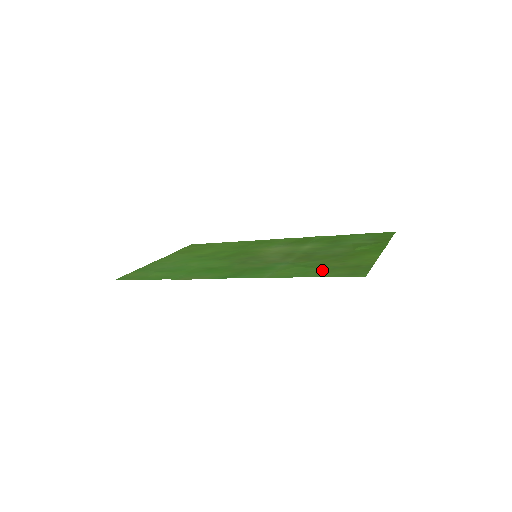
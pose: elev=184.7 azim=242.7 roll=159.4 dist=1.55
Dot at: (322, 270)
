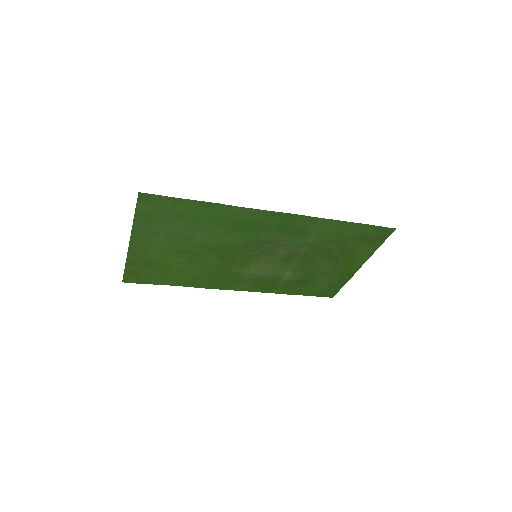
Dot at: (354, 234)
